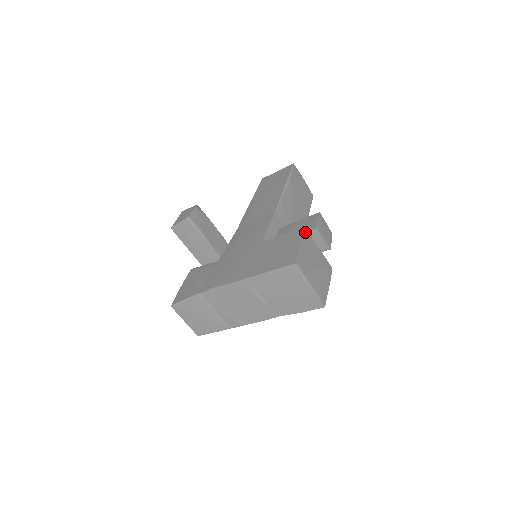
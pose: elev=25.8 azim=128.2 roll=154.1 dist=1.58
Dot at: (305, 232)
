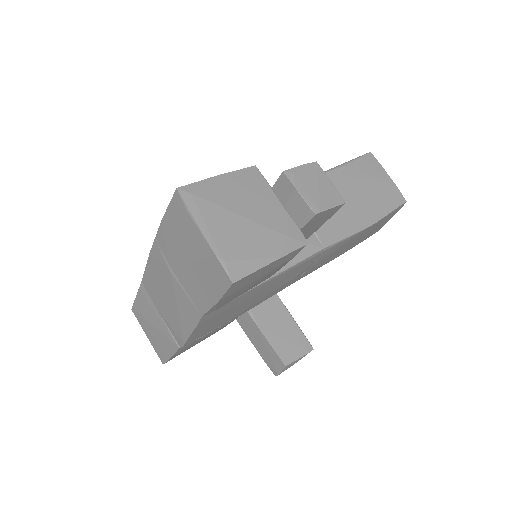
Dot at: (252, 170)
